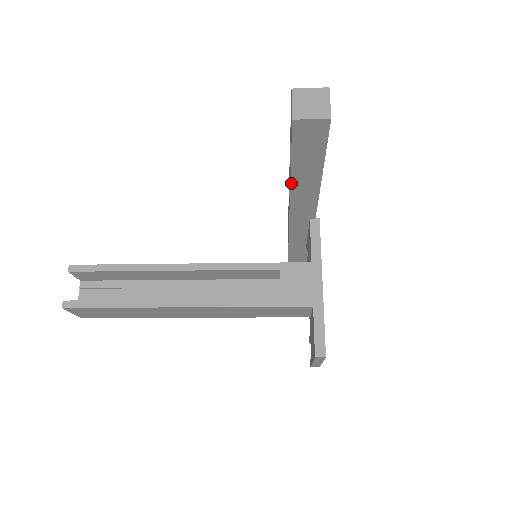
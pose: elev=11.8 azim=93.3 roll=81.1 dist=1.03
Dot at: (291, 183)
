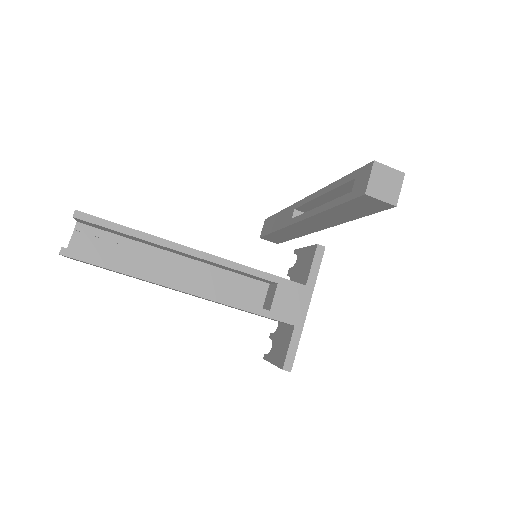
Dot at: (319, 213)
